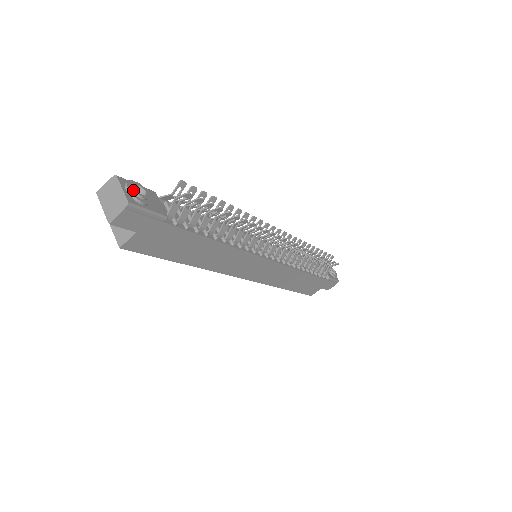
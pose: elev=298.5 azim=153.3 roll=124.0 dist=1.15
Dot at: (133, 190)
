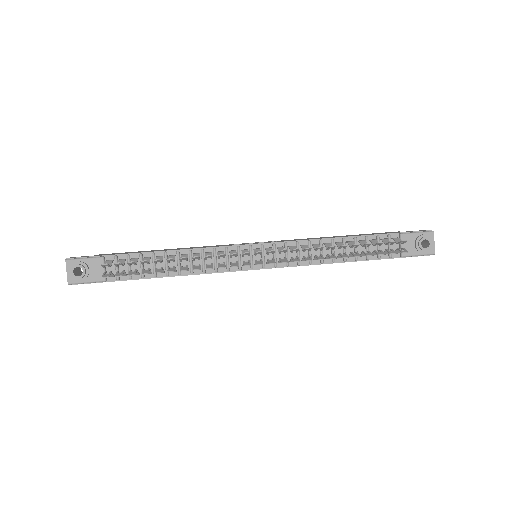
Dot at: (71, 274)
